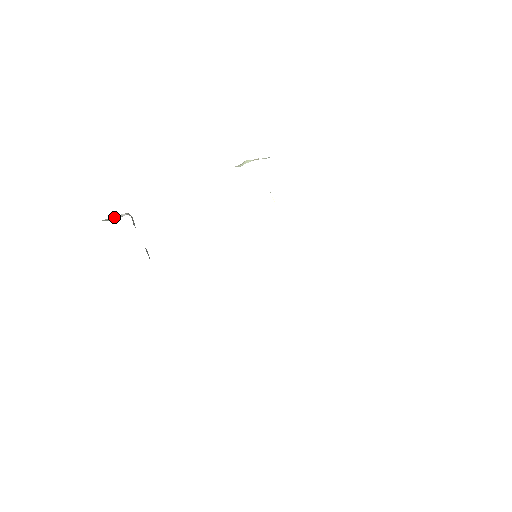
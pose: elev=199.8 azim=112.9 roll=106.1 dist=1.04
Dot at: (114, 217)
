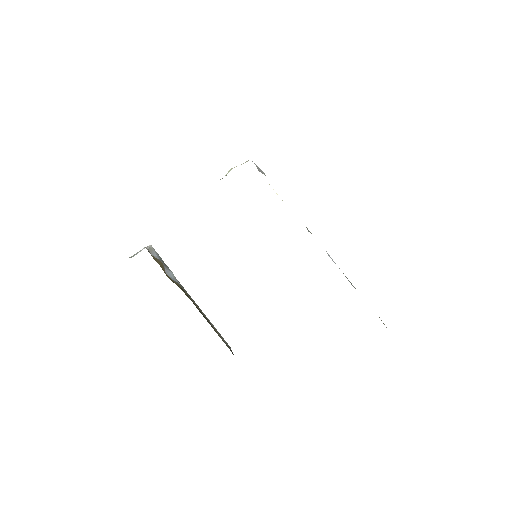
Dot at: (137, 252)
